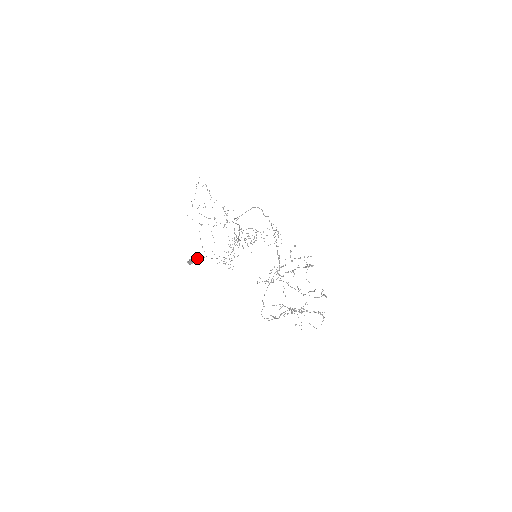
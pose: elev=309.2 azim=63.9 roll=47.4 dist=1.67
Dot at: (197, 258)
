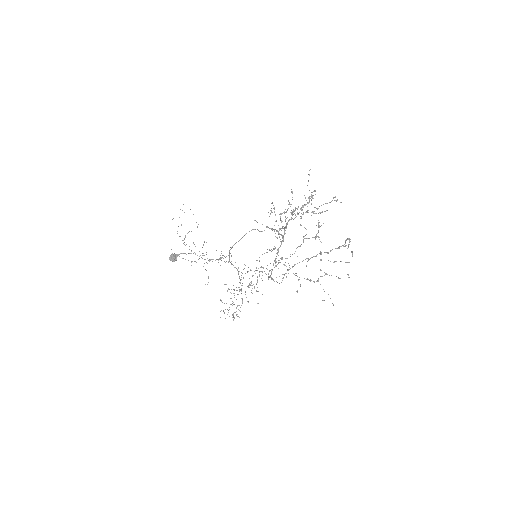
Dot at: (181, 253)
